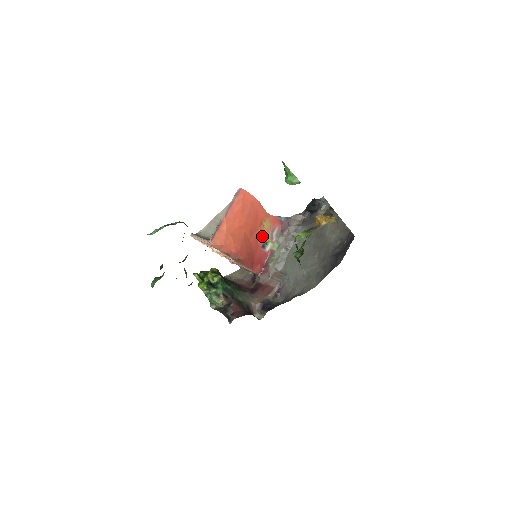
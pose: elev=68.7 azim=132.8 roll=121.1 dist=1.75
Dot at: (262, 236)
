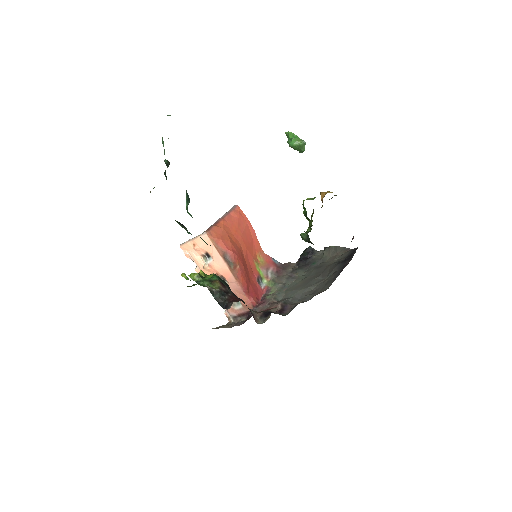
Dot at: (257, 269)
